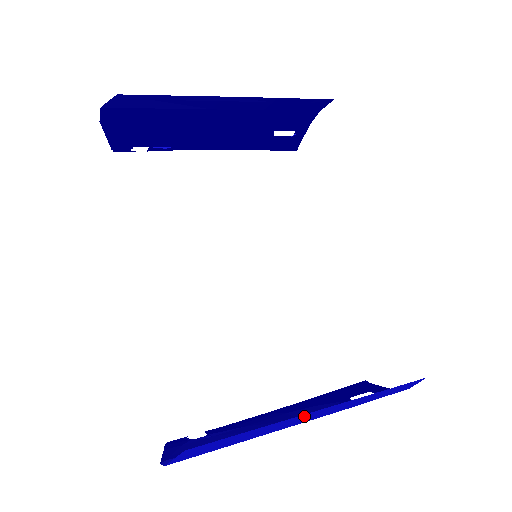
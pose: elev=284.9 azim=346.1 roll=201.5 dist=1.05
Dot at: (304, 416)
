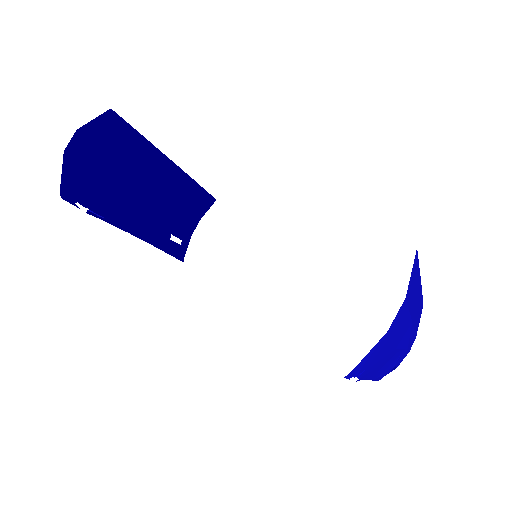
Dot at: (419, 289)
